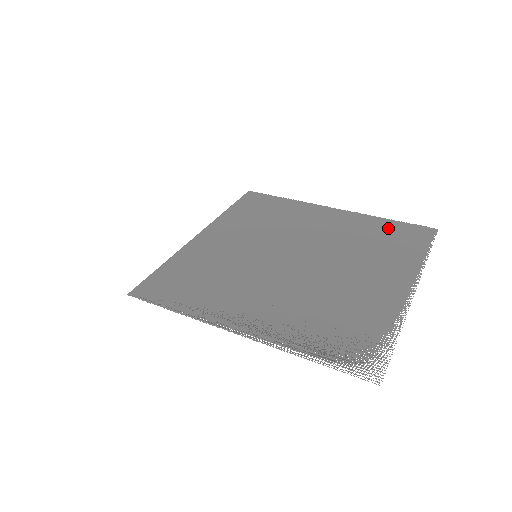
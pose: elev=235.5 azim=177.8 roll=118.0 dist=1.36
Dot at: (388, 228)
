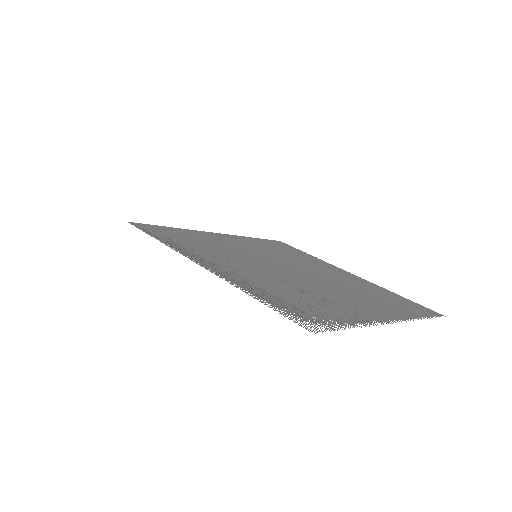
Dot at: (394, 296)
